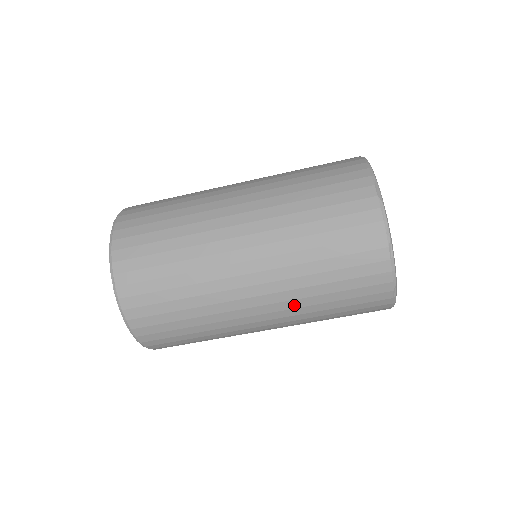
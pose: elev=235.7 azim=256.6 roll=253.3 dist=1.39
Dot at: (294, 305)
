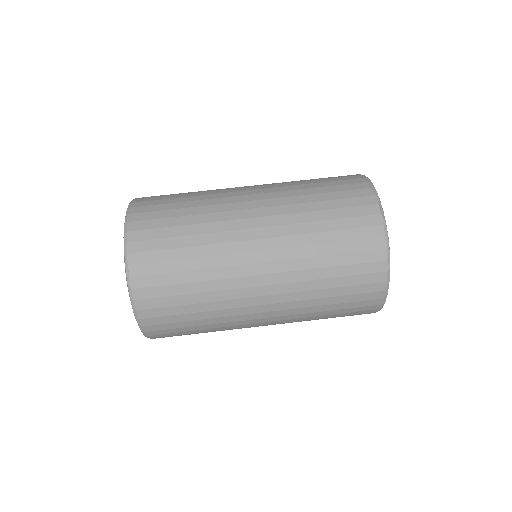
Dot at: (297, 305)
